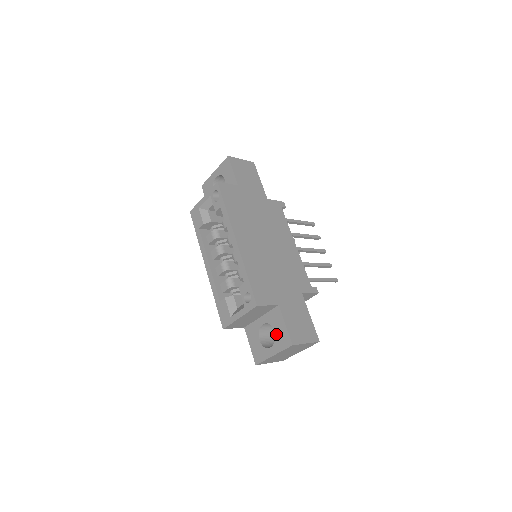
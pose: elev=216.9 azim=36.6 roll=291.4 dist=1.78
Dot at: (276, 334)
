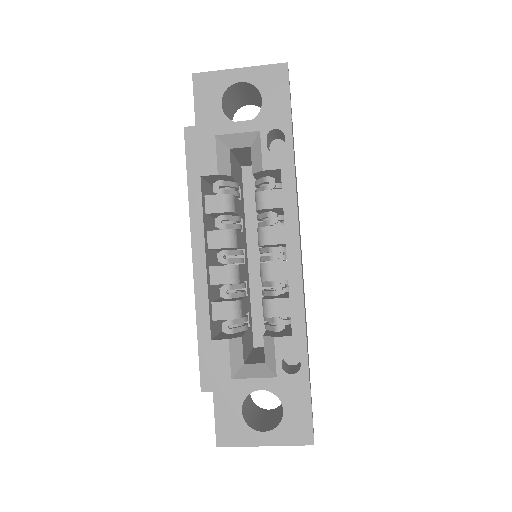
Dot at: (285, 416)
